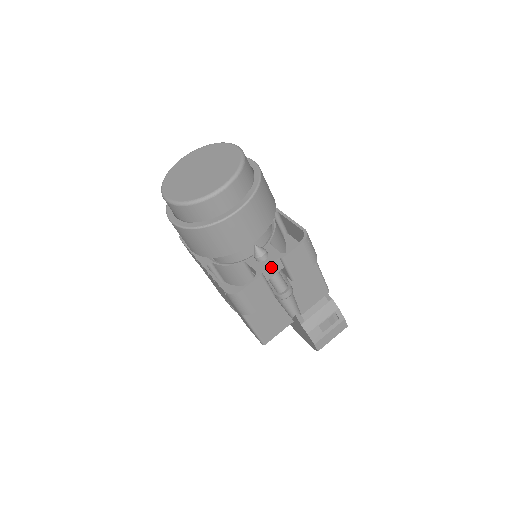
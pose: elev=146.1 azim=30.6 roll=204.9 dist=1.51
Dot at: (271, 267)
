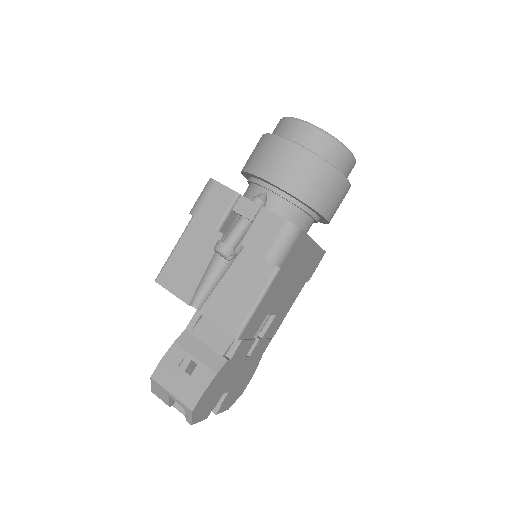
Dot at: (248, 204)
